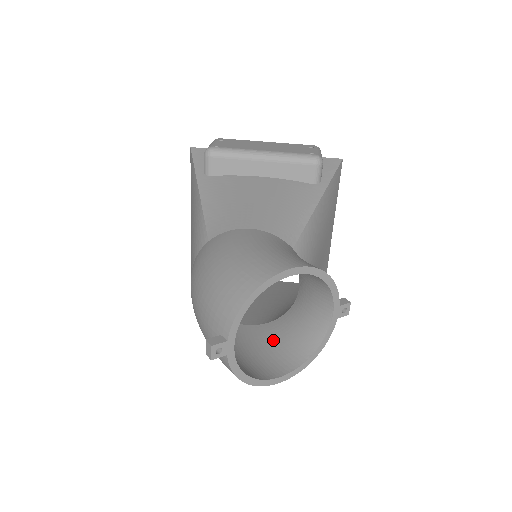
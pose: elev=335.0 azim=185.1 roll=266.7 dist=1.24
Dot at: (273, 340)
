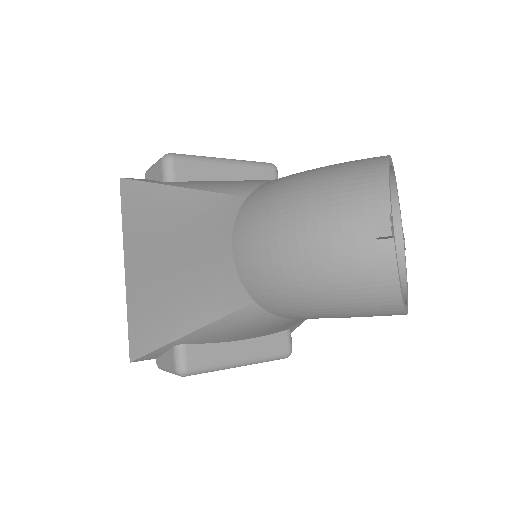
Dot at: occluded
